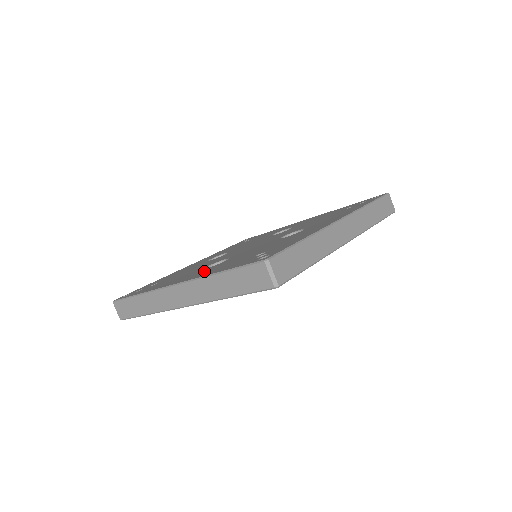
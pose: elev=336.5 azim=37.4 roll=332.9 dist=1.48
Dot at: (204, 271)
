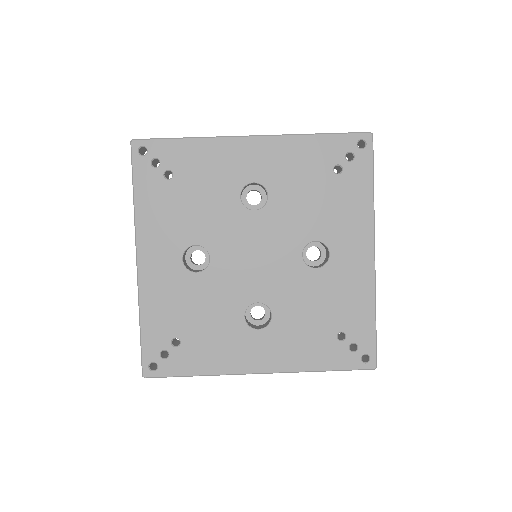
Dot at: (164, 275)
